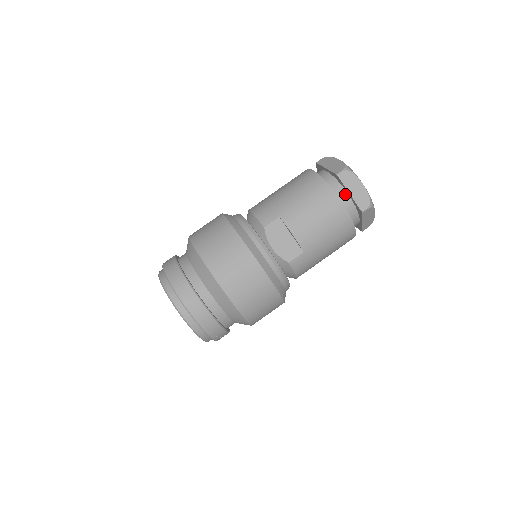
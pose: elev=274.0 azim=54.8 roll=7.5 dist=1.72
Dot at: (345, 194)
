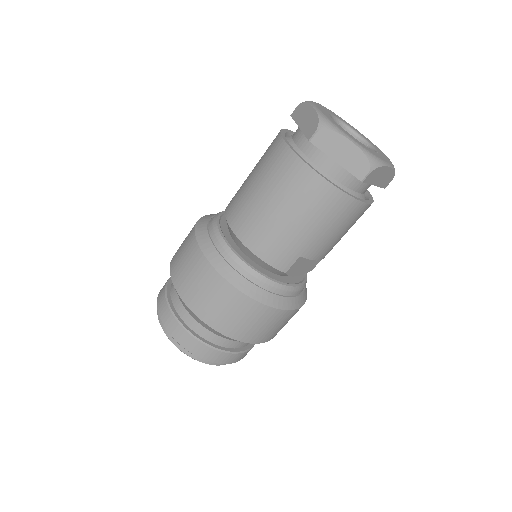
Dot at: (366, 184)
